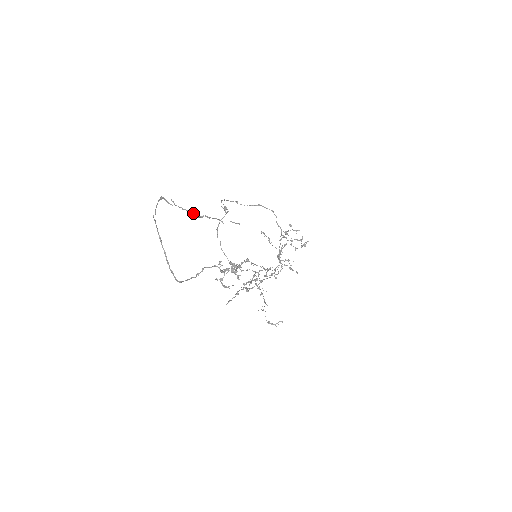
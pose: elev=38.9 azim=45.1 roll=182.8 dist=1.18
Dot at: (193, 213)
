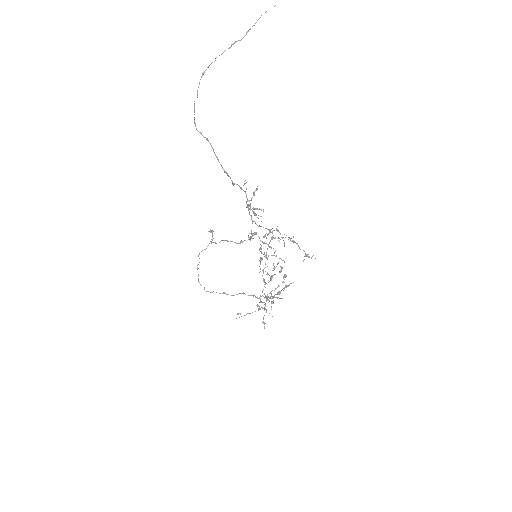
Dot at: (240, 40)
